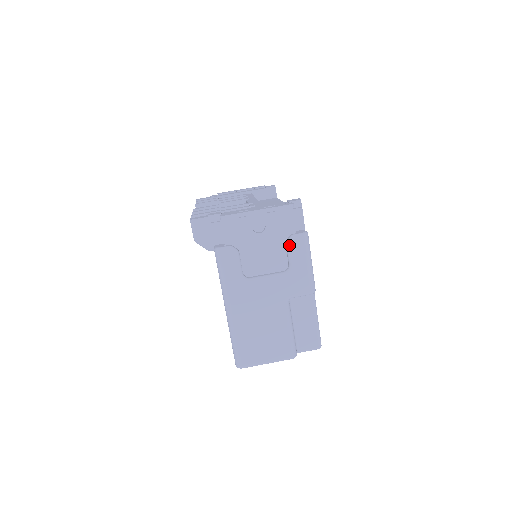
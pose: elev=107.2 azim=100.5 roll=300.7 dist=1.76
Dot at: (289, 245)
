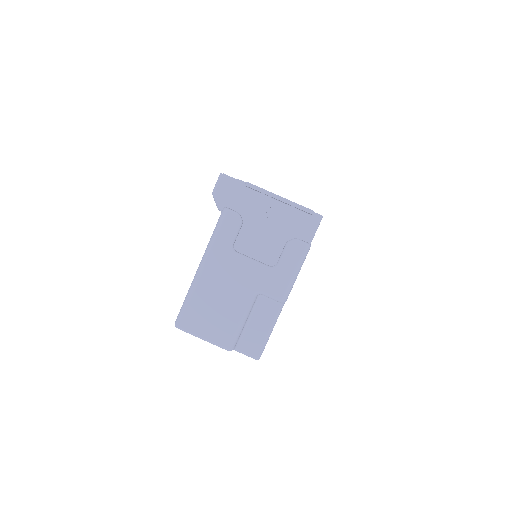
Dot at: (288, 245)
